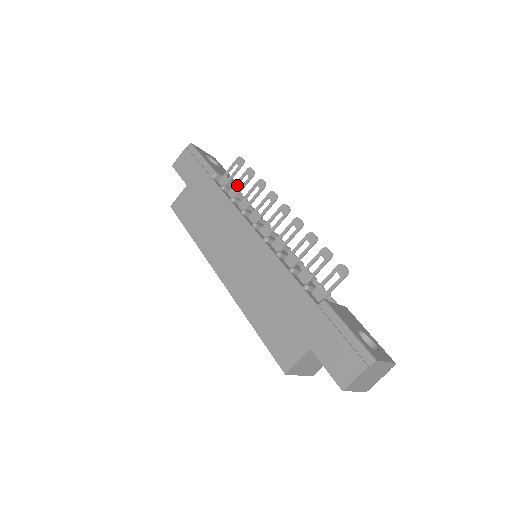
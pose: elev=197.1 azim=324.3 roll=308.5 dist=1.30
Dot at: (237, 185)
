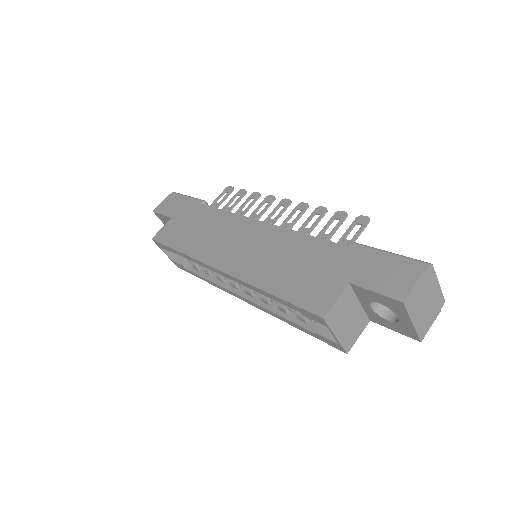
Dot at: (228, 205)
